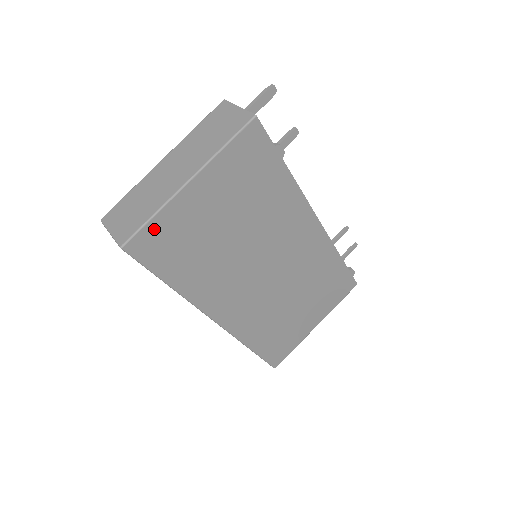
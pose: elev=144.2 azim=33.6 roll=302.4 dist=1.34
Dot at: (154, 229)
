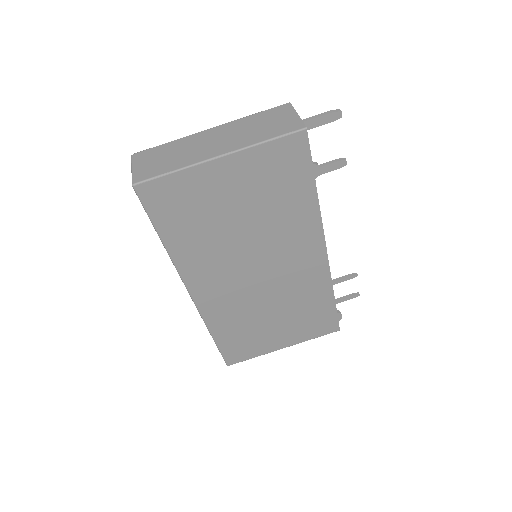
Dot at: (169, 184)
